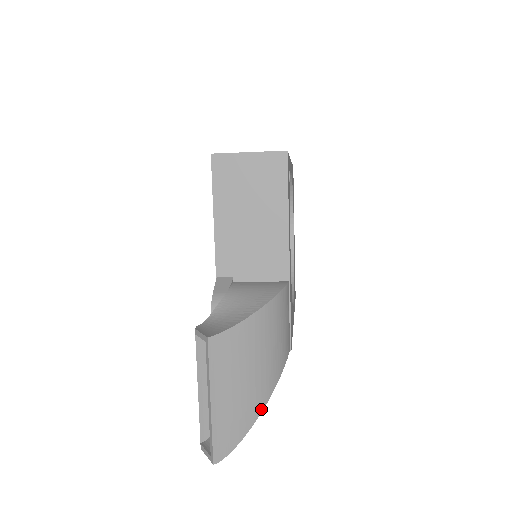
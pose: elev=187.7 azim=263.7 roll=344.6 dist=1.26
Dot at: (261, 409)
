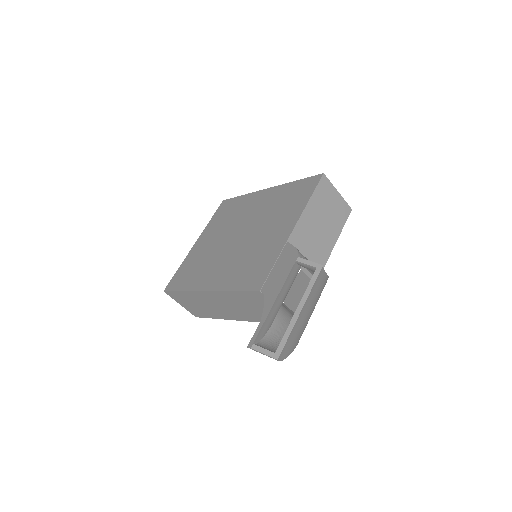
Dot at: occluded
